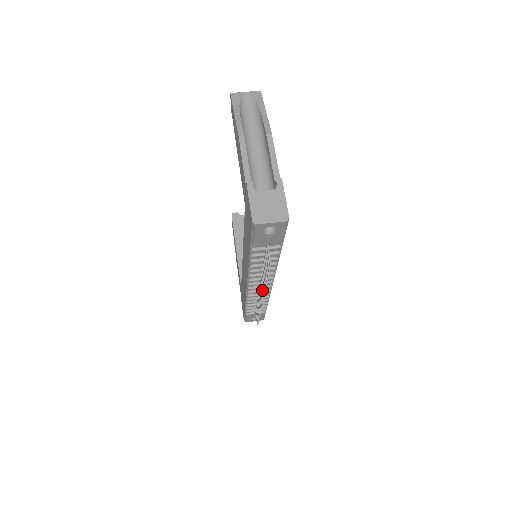
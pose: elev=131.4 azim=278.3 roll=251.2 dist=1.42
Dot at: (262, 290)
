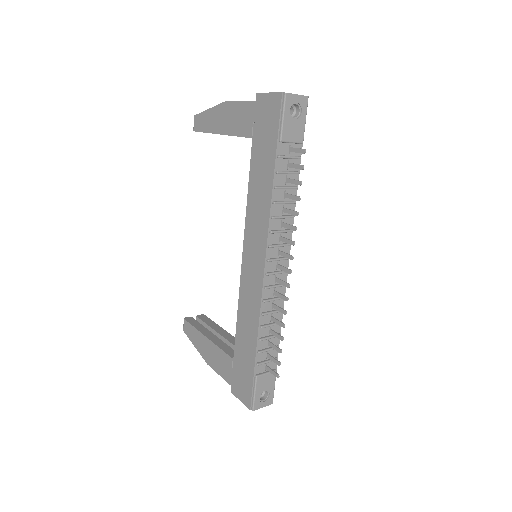
Dot at: (286, 253)
